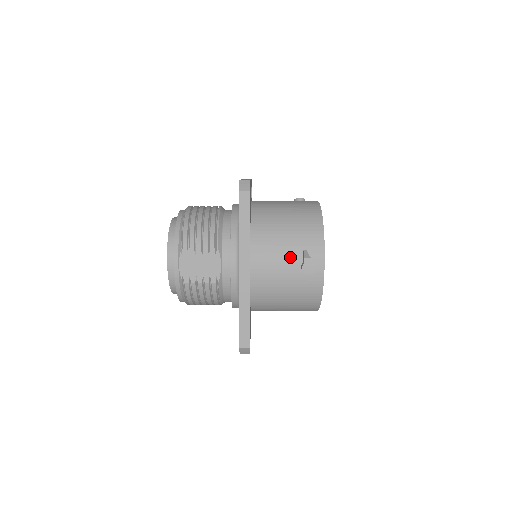
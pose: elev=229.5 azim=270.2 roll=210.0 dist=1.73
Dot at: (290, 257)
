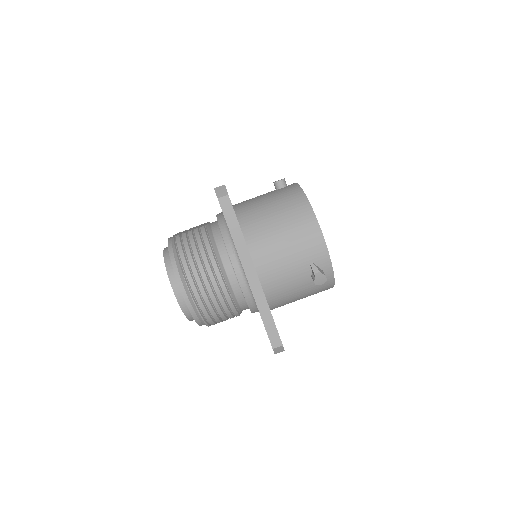
Dot at: occluded
